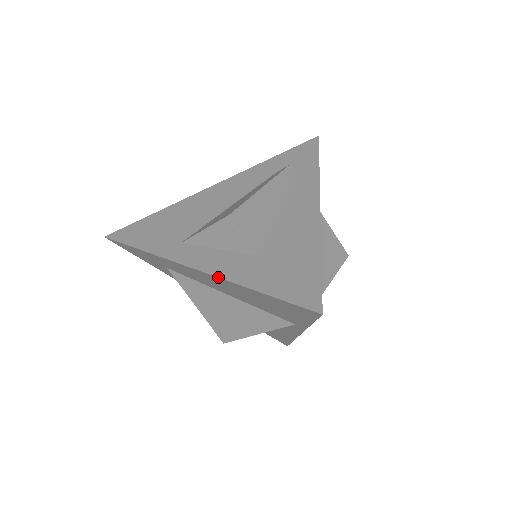
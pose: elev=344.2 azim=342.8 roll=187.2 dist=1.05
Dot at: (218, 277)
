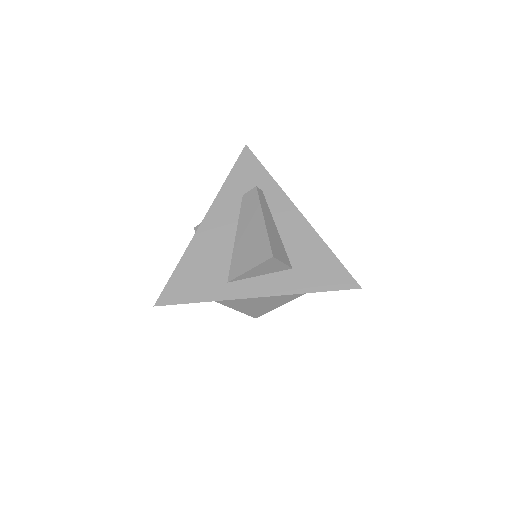
Dot at: occluded
